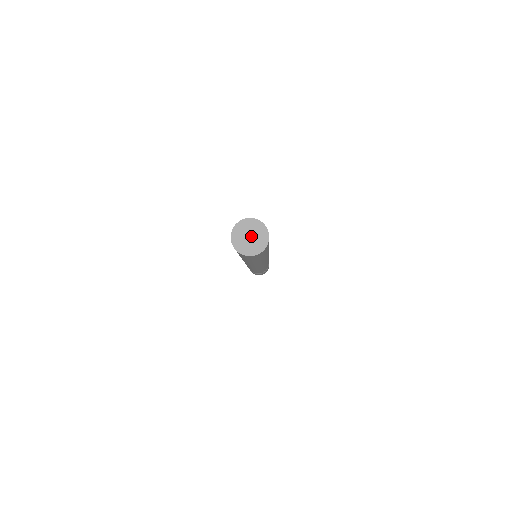
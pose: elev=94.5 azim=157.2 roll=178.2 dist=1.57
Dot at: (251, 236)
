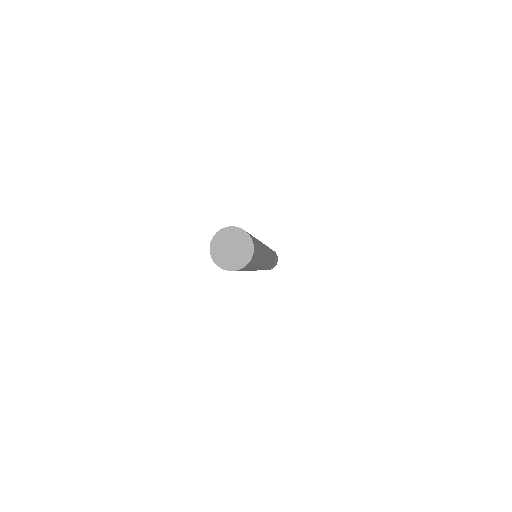
Dot at: (231, 247)
